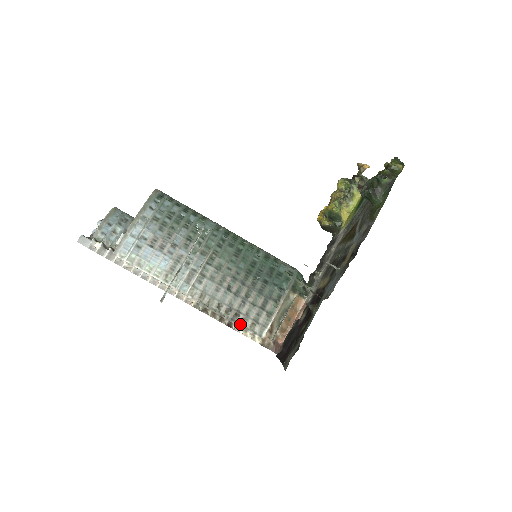
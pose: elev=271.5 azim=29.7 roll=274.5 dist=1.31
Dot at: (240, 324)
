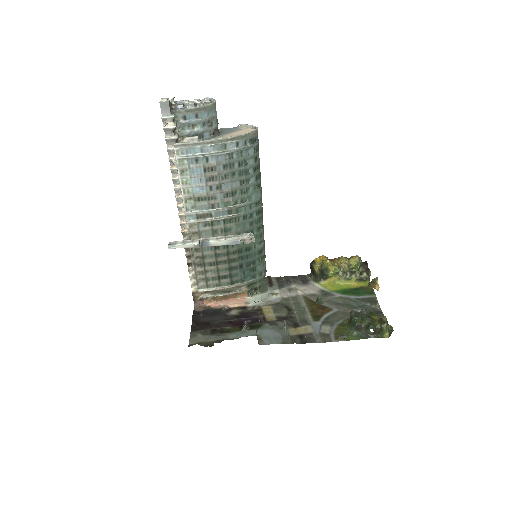
Dot at: (196, 271)
